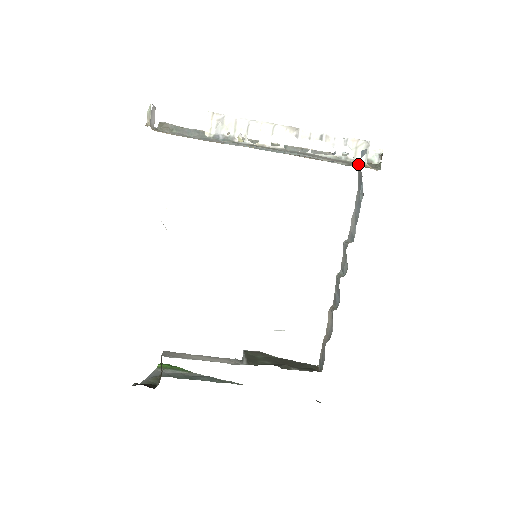
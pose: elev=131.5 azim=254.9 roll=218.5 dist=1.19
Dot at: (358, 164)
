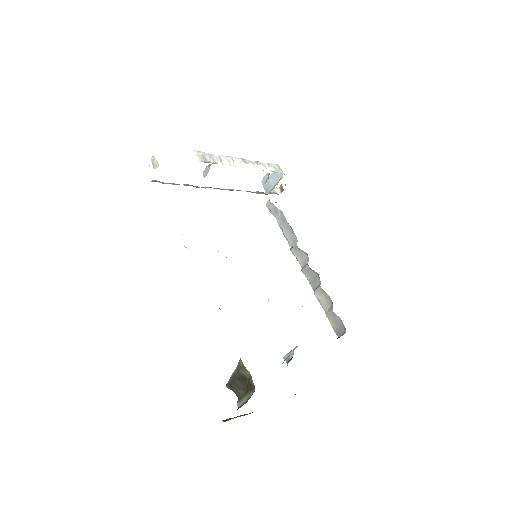
Dot at: occluded
